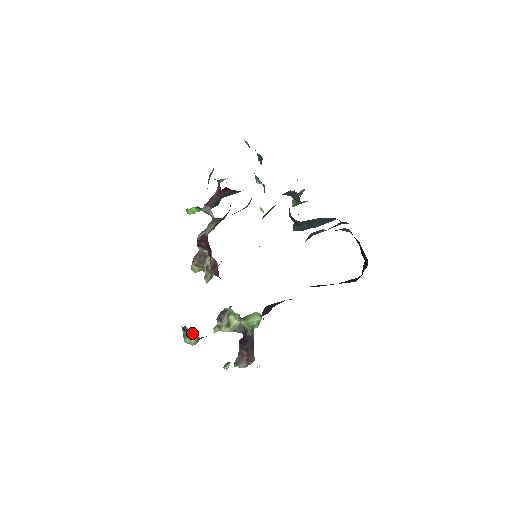
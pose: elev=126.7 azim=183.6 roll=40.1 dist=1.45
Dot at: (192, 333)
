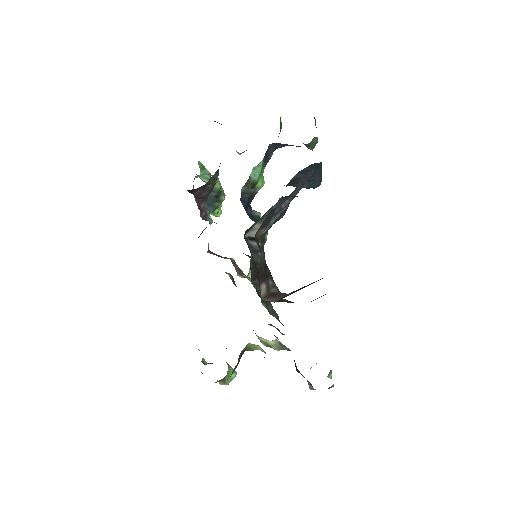
Dot at: occluded
